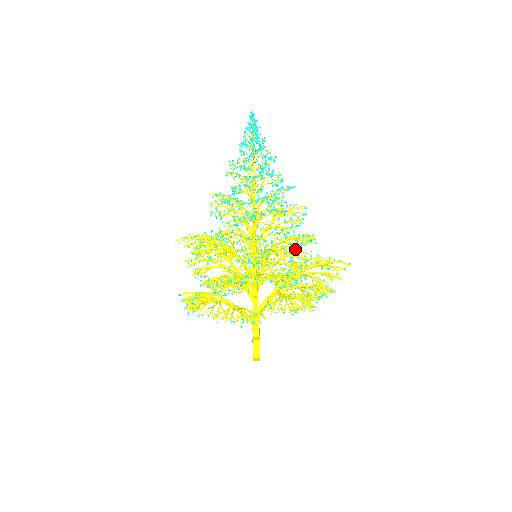
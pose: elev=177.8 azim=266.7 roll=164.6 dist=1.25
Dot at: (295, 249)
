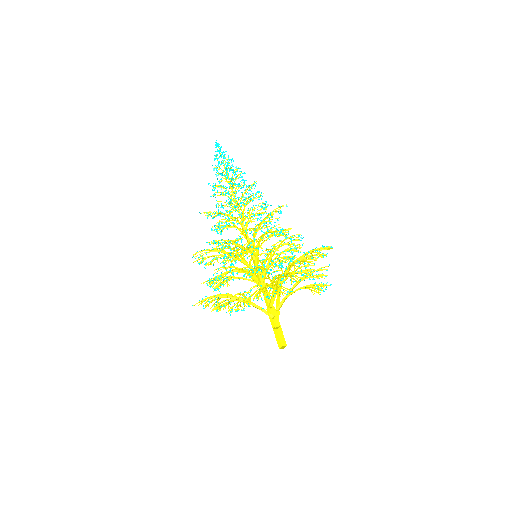
Dot at: (290, 244)
